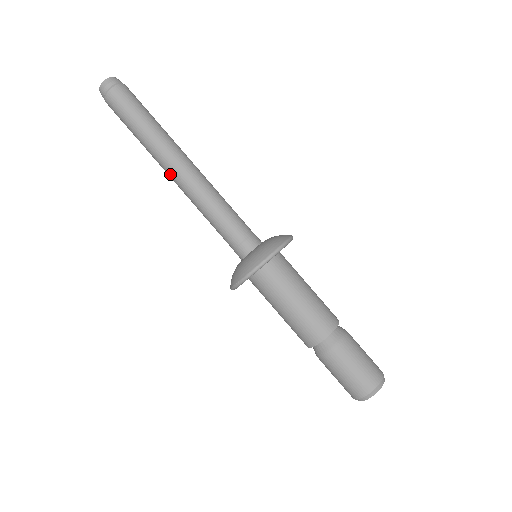
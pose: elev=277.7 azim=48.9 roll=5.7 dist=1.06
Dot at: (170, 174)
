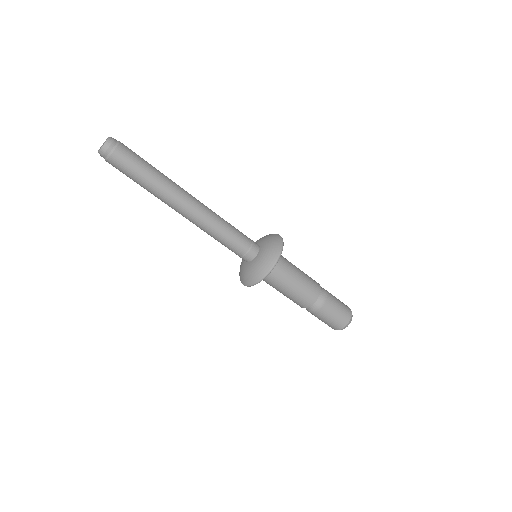
Dot at: (179, 213)
